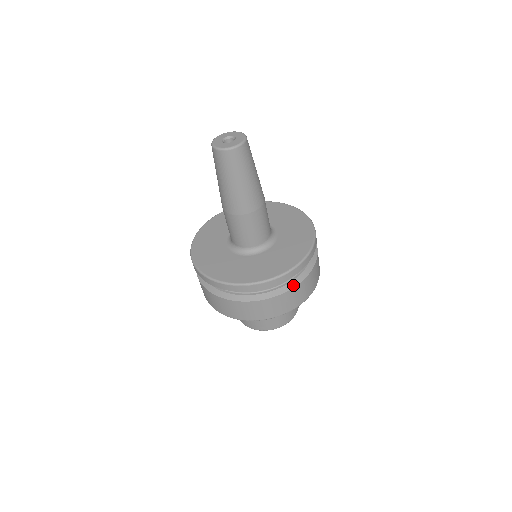
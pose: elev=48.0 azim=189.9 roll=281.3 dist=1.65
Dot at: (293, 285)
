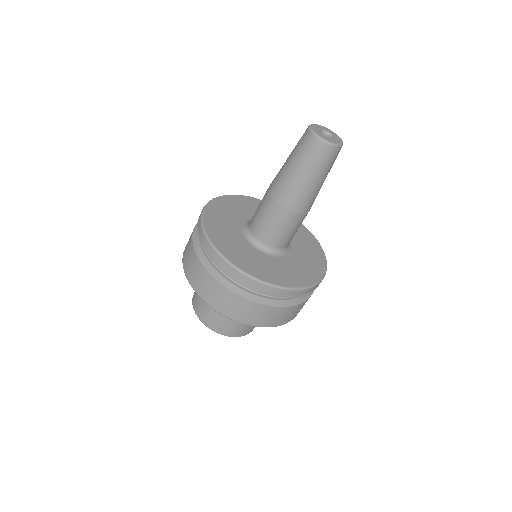
Dot at: (309, 295)
